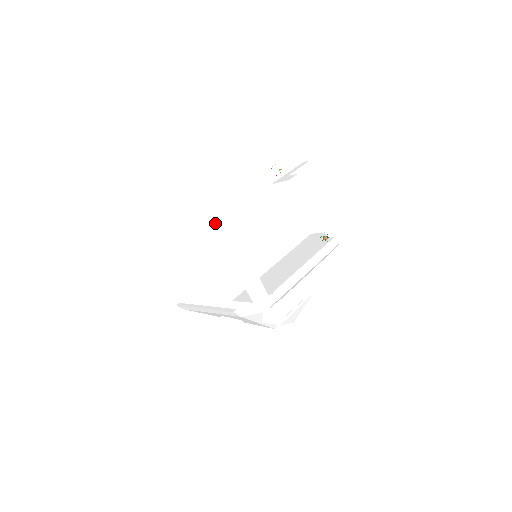
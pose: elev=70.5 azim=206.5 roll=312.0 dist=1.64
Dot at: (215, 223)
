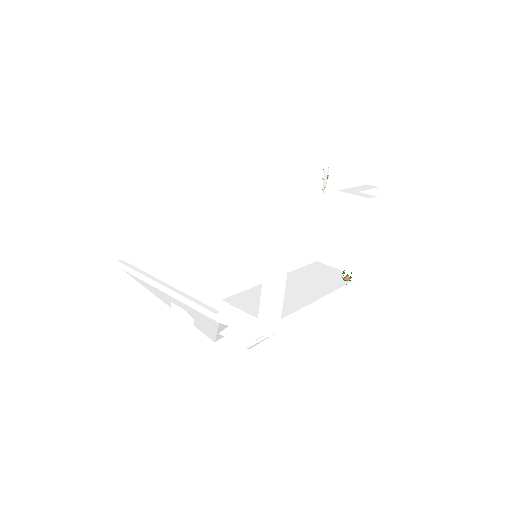
Dot at: occluded
